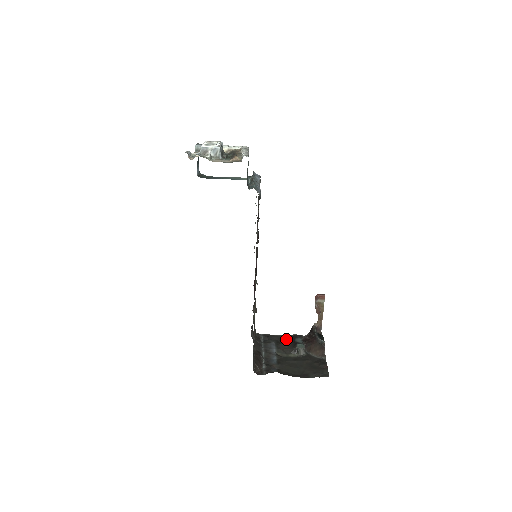
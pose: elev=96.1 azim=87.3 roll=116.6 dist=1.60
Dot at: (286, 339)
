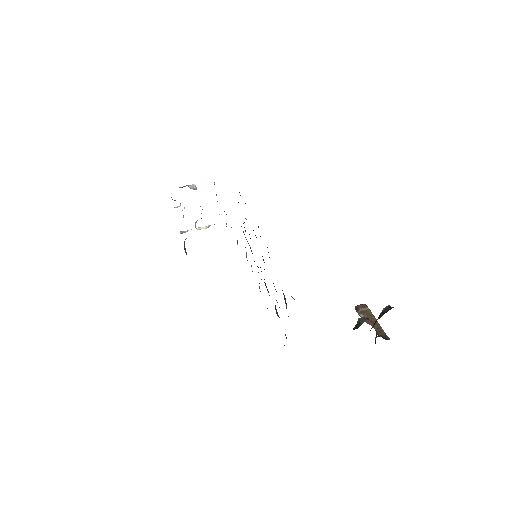
Dot at: occluded
